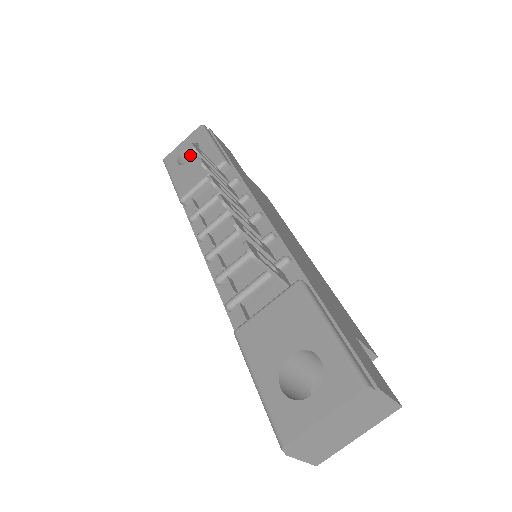
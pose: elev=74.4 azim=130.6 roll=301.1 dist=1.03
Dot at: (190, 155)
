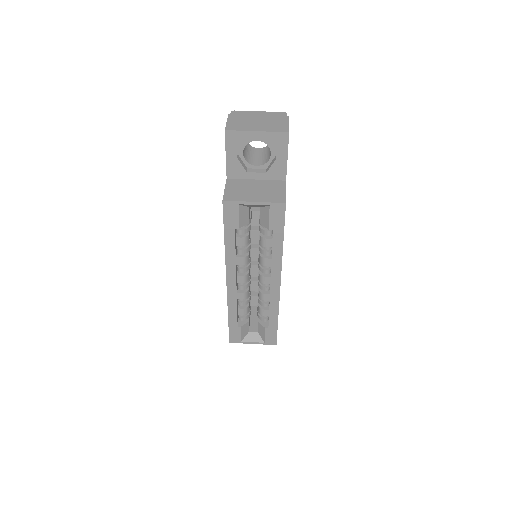
Dot at: occluded
